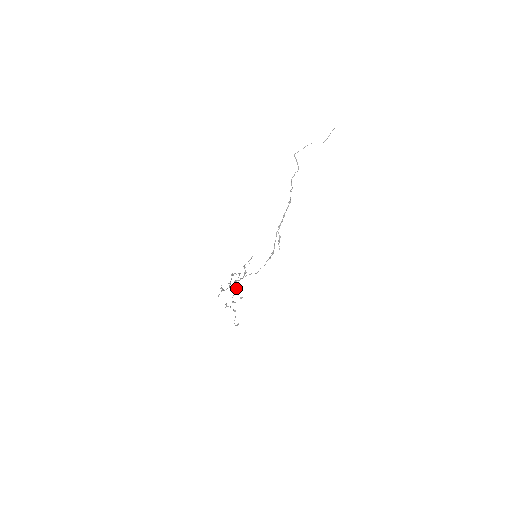
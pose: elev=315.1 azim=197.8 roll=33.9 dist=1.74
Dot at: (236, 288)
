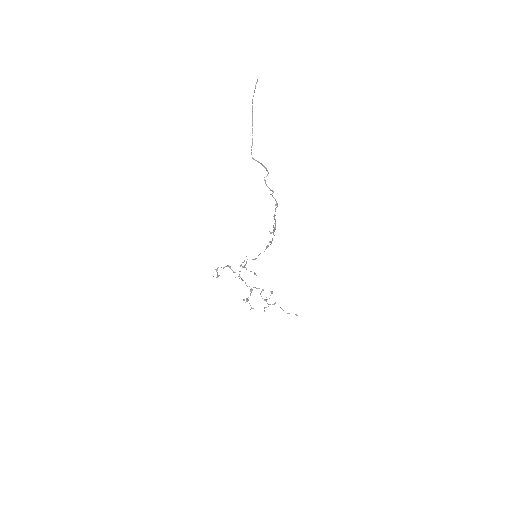
Dot at: occluded
